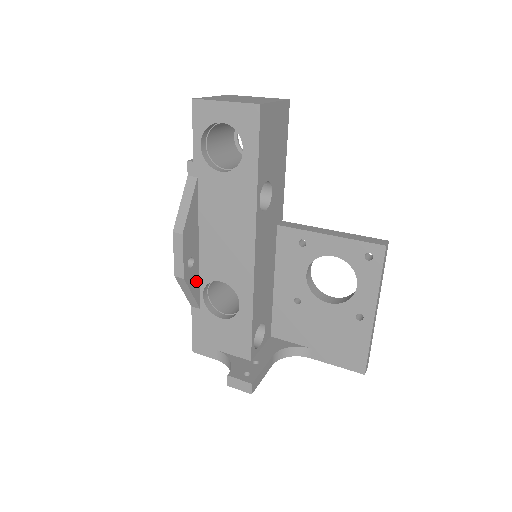
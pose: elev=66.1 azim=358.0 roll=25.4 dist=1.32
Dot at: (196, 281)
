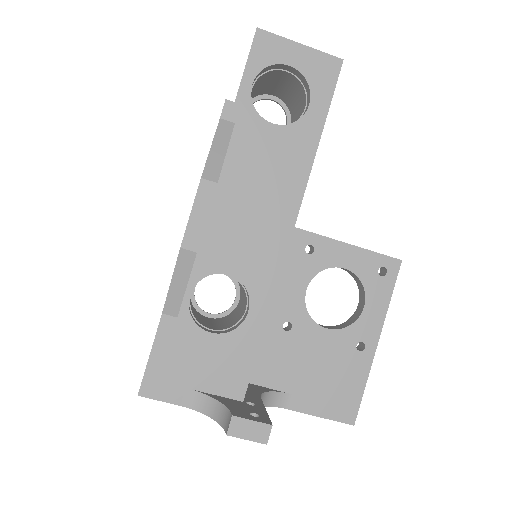
Dot at: occluded
